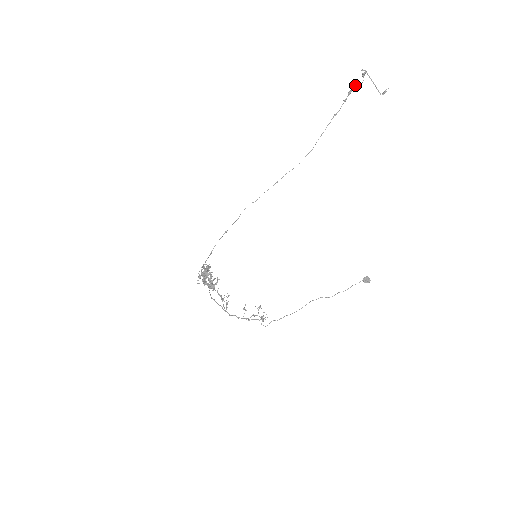
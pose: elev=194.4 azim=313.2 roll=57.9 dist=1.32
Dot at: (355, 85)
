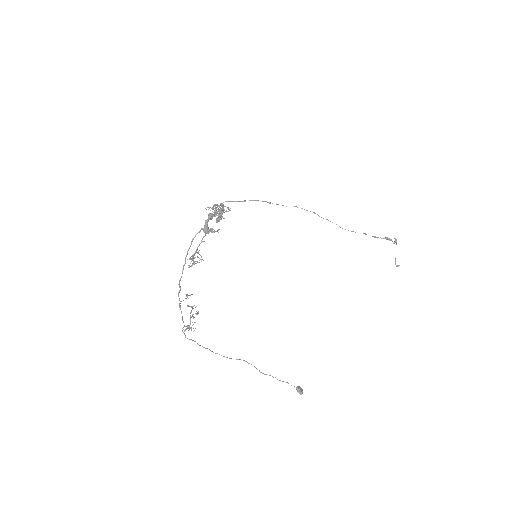
Dot at: (391, 239)
